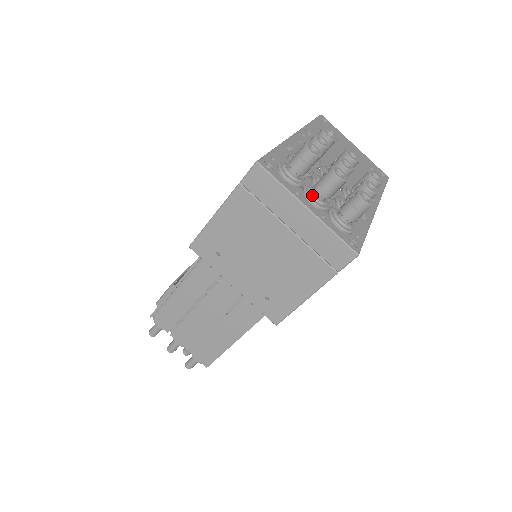
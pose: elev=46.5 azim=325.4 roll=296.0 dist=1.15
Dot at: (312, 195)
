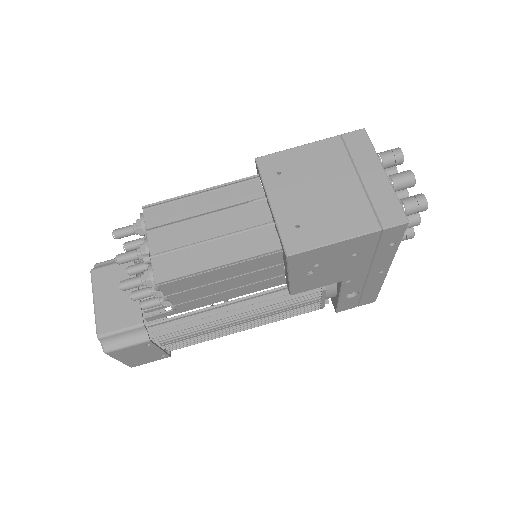
Dot at: occluded
